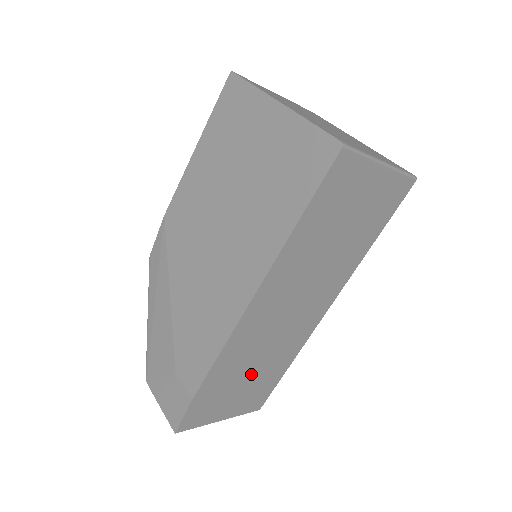
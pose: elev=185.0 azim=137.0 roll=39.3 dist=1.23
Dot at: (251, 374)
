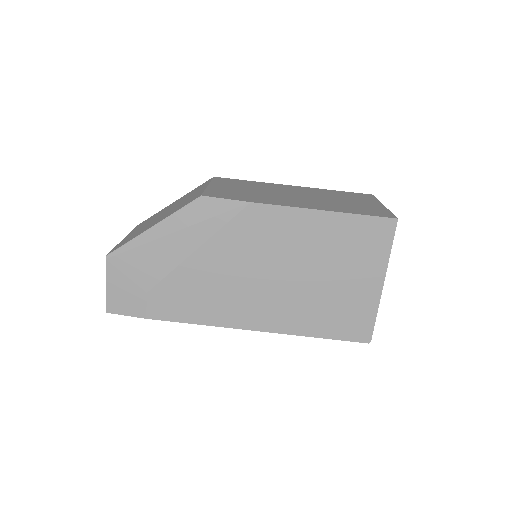
Dot at: occluded
